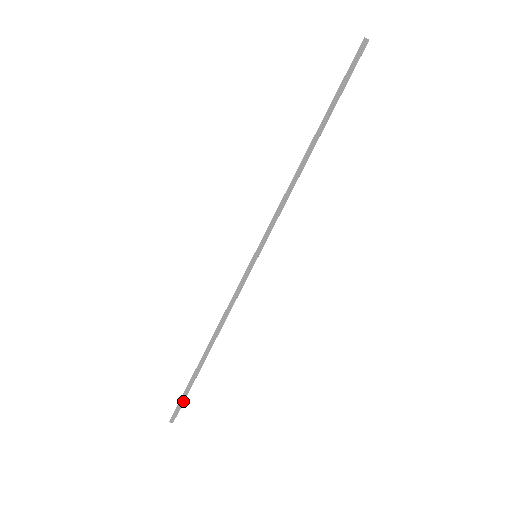
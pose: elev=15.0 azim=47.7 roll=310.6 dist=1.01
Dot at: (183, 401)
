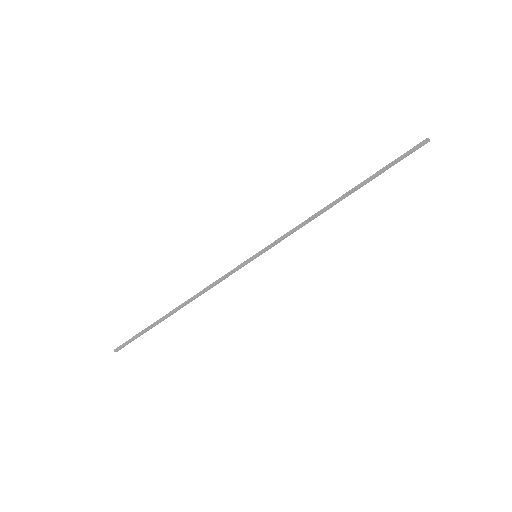
Dot at: occluded
